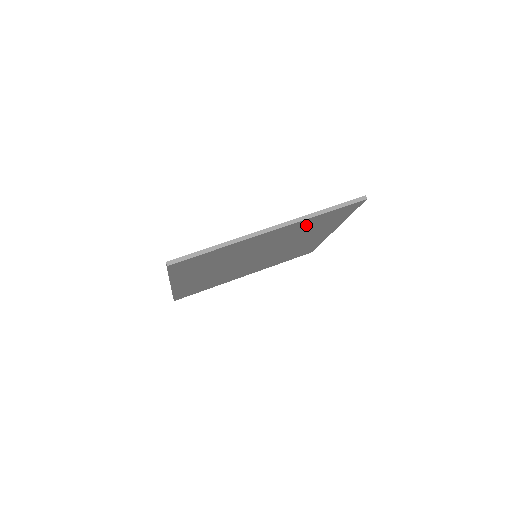
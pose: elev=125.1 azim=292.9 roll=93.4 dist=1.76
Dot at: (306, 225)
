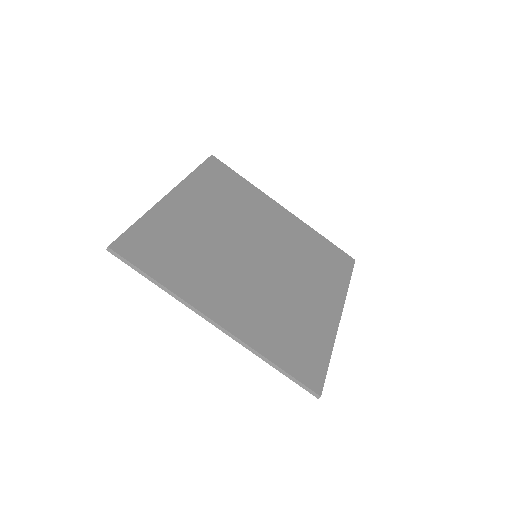
Dot at: (267, 335)
